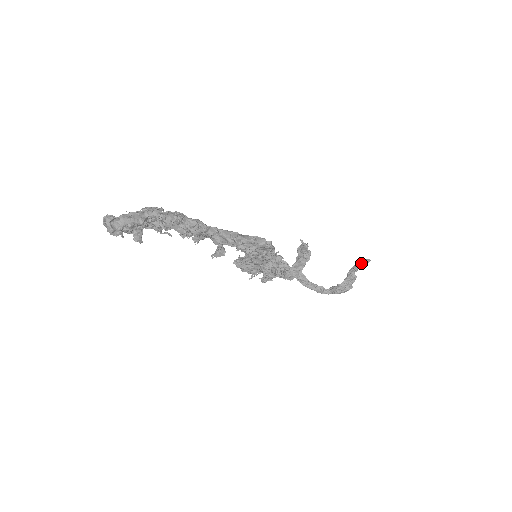
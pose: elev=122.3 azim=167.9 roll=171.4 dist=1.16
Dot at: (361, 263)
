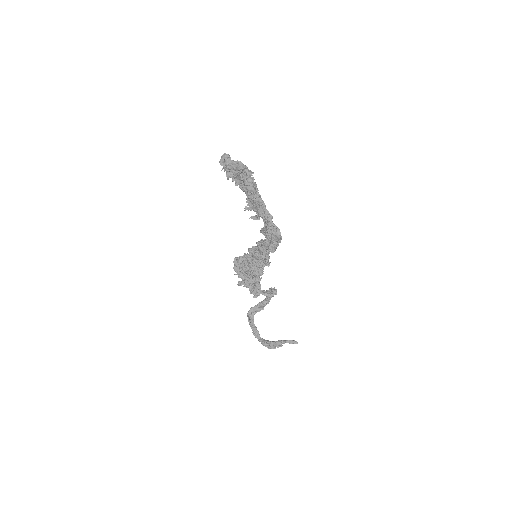
Dot at: (291, 341)
